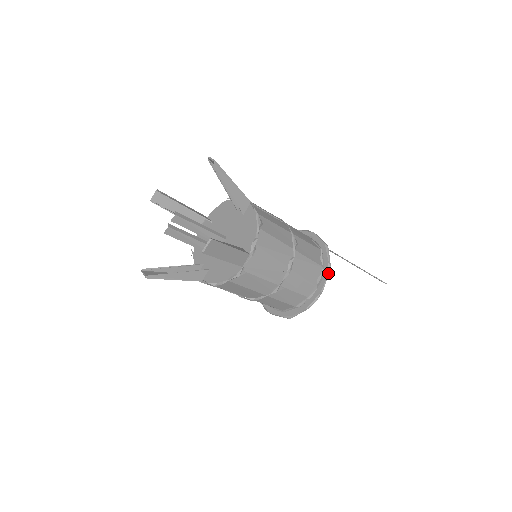
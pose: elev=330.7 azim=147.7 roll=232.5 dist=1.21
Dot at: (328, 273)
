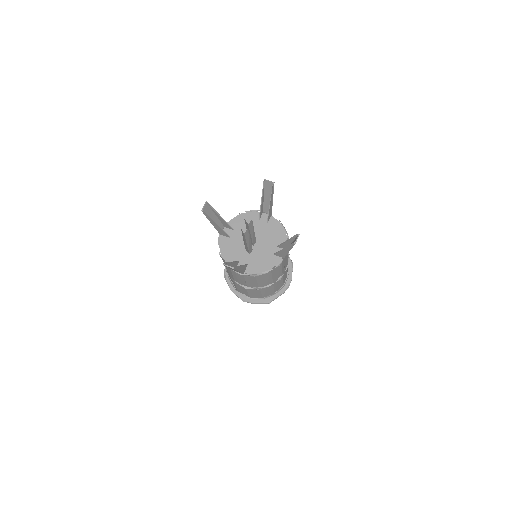
Dot at: (292, 267)
